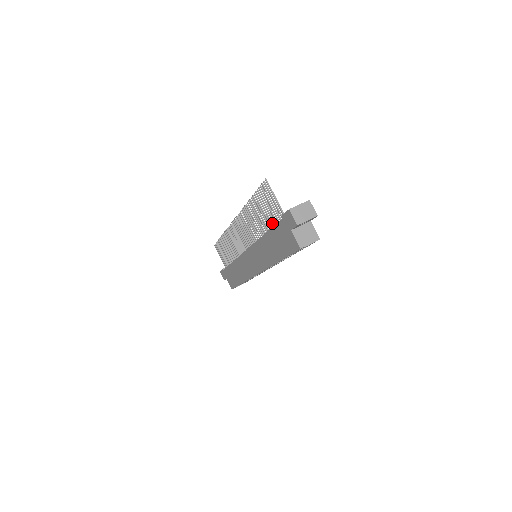
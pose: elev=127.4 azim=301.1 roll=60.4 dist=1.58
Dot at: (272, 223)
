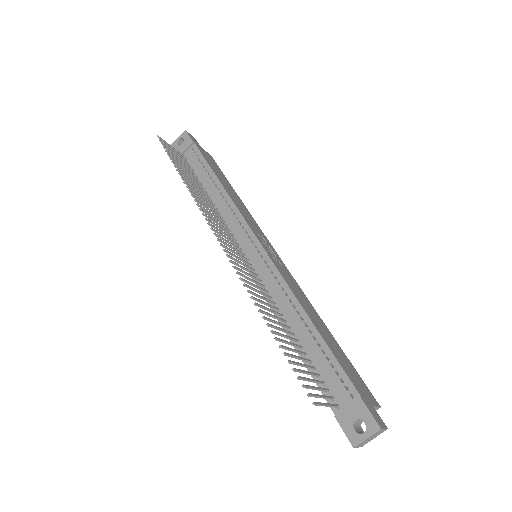
Dot at: (308, 361)
